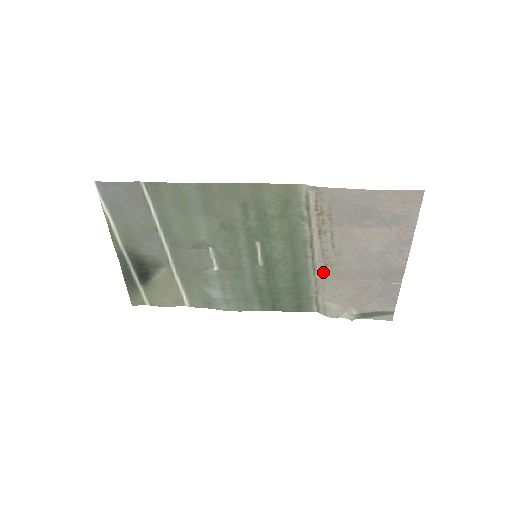
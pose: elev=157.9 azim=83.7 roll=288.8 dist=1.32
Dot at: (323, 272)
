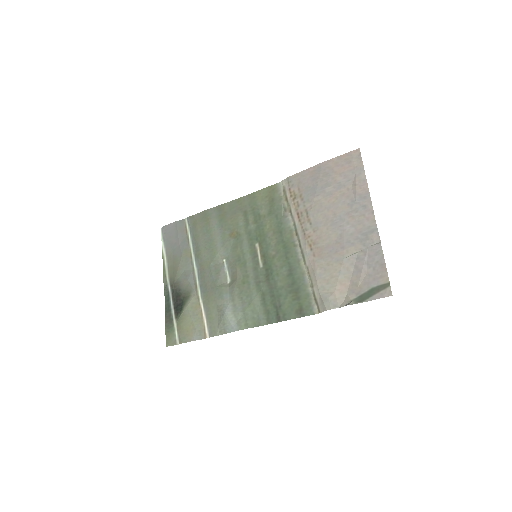
Dot at: (310, 255)
